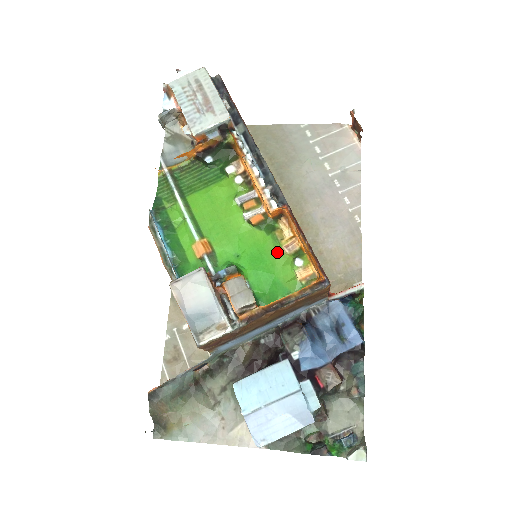
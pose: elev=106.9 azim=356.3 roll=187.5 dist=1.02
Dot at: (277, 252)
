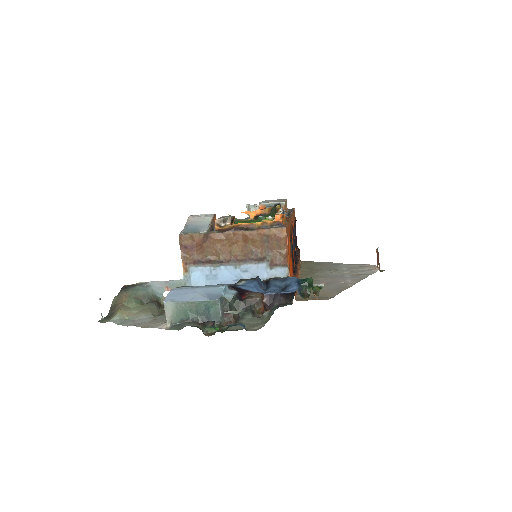
Dot at: occluded
